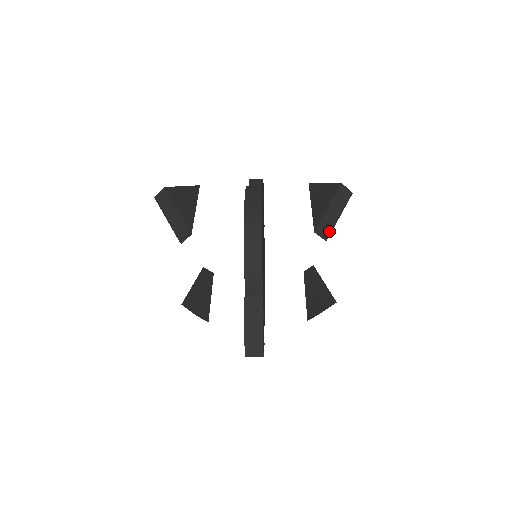
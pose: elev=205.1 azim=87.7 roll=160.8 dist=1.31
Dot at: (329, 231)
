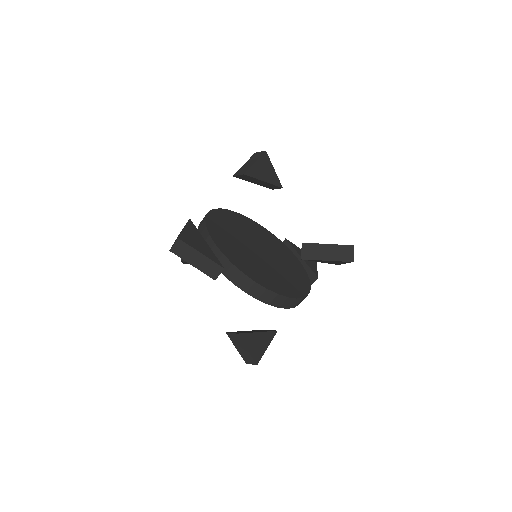
Dot at: (246, 170)
